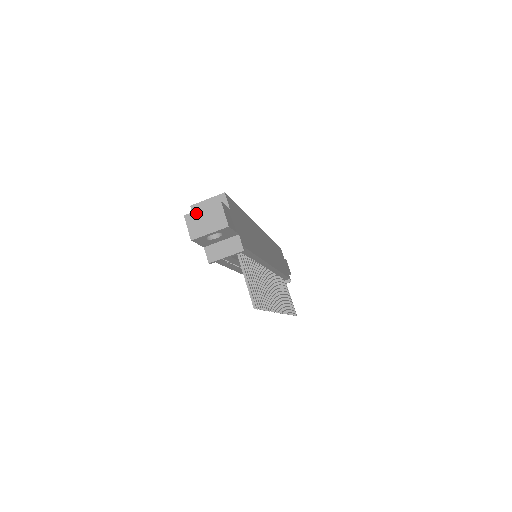
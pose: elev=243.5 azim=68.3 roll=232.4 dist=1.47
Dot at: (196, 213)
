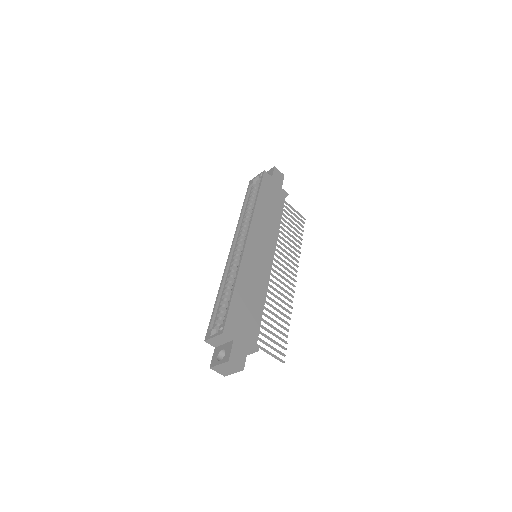
Dot at: (217, 367)
